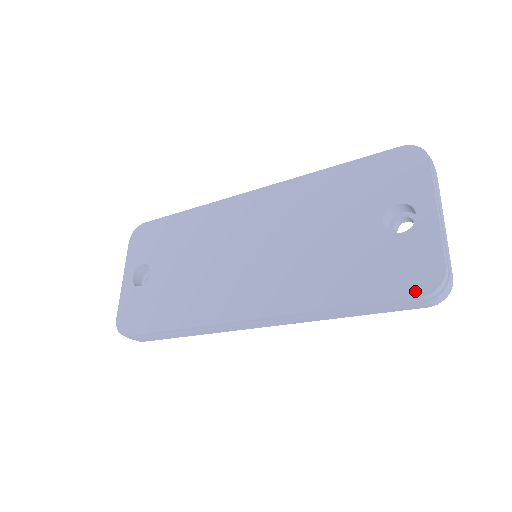
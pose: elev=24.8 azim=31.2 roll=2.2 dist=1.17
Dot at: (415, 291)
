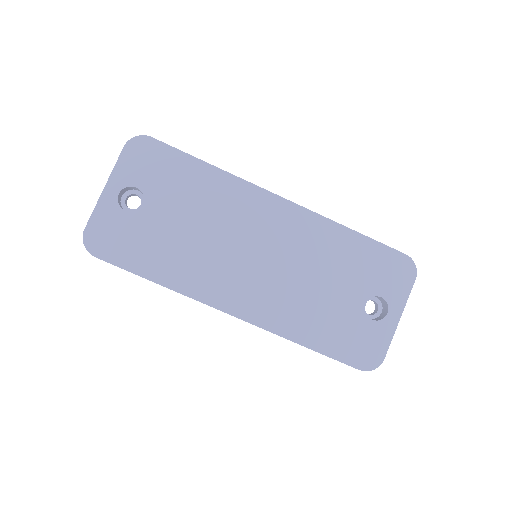
Dot at: (360, 365)
